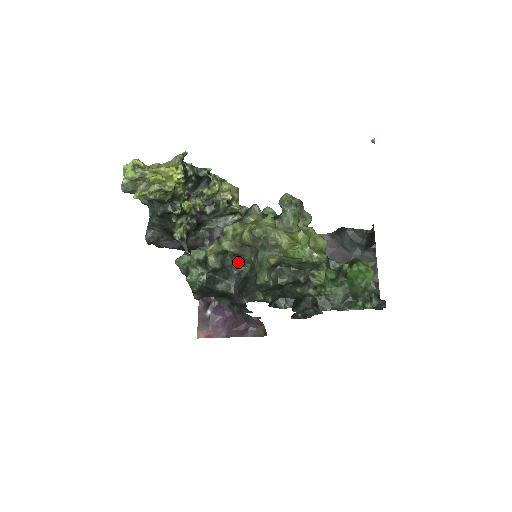
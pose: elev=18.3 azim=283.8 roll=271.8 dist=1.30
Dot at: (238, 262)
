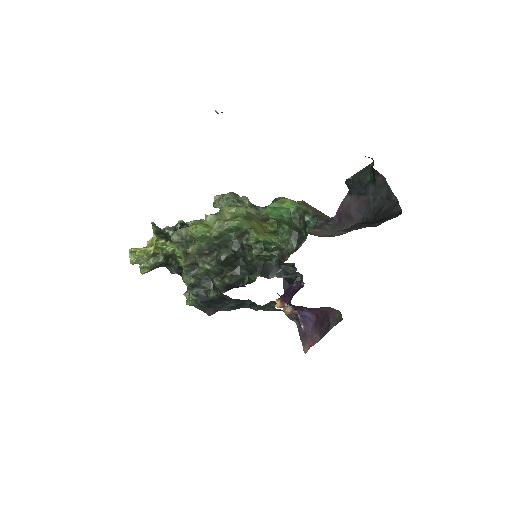
Dot at: occluded
